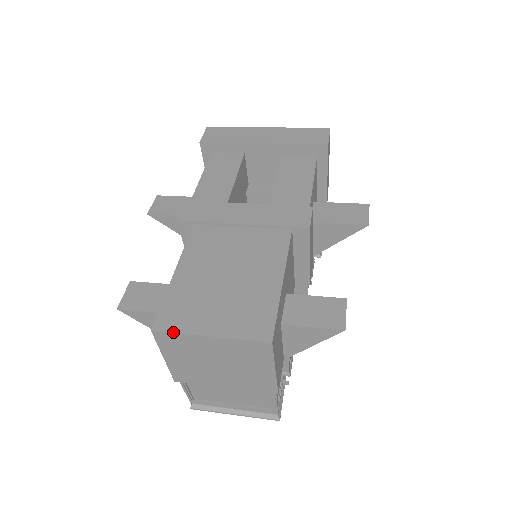
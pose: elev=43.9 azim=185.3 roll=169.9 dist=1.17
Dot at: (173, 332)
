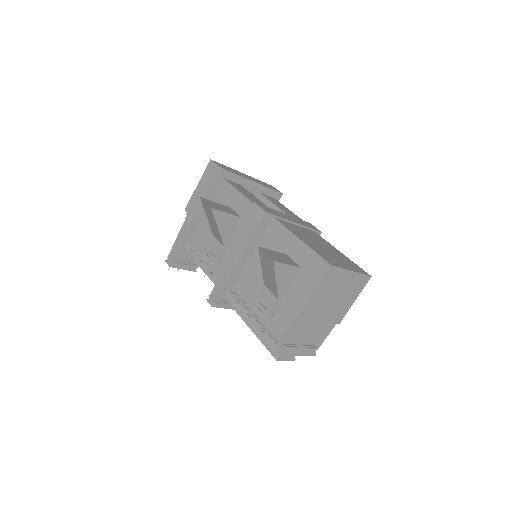
Dot at: (340, 267)
